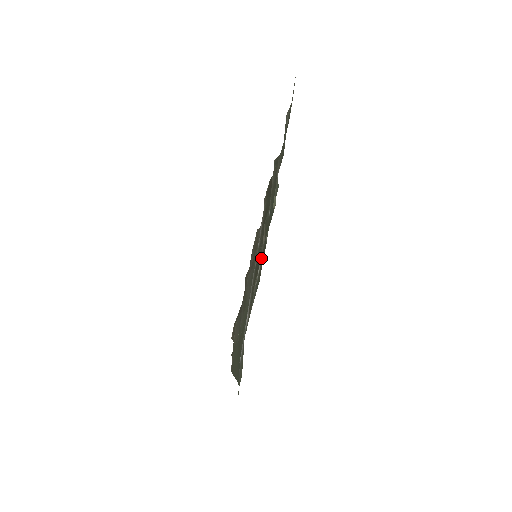
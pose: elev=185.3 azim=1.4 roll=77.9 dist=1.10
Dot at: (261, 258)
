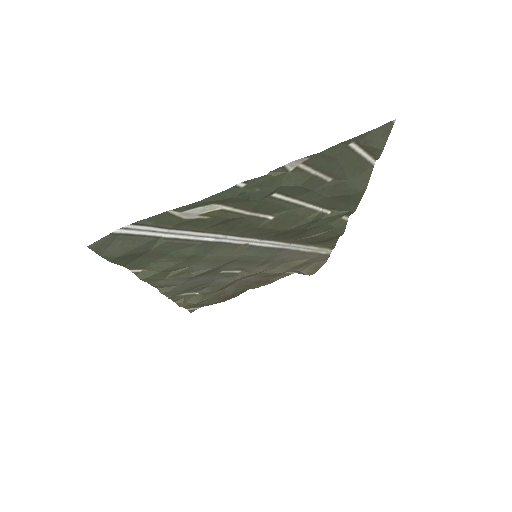
Dot at: (224, 202)
